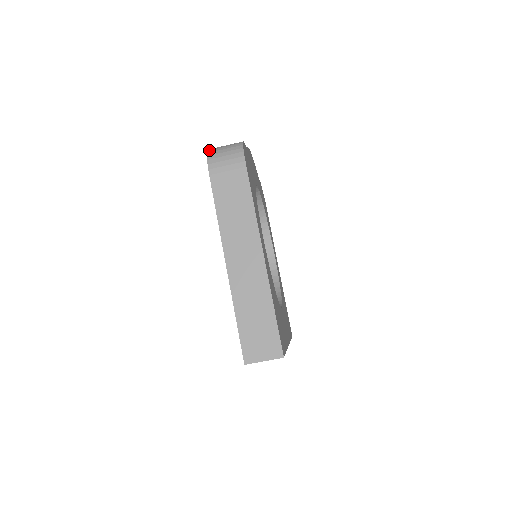
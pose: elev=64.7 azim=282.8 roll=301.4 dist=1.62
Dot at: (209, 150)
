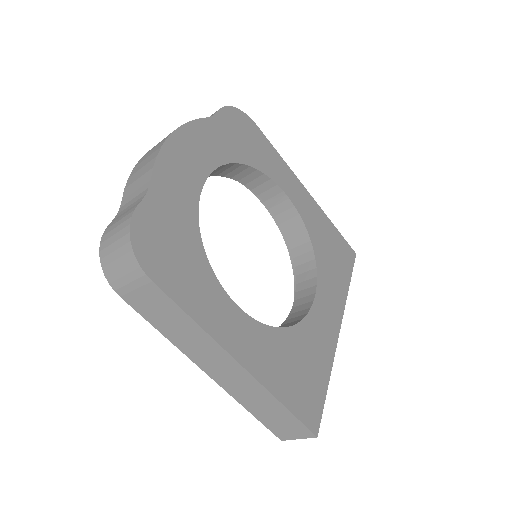
Dot at: (100, 251)
